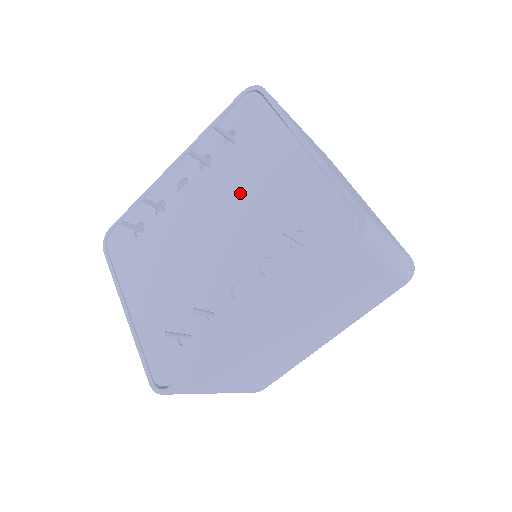
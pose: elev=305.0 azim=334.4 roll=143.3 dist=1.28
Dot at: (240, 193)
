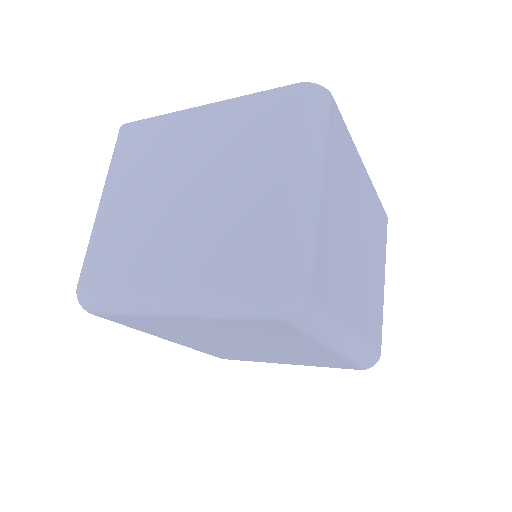
Dot at: occluded
